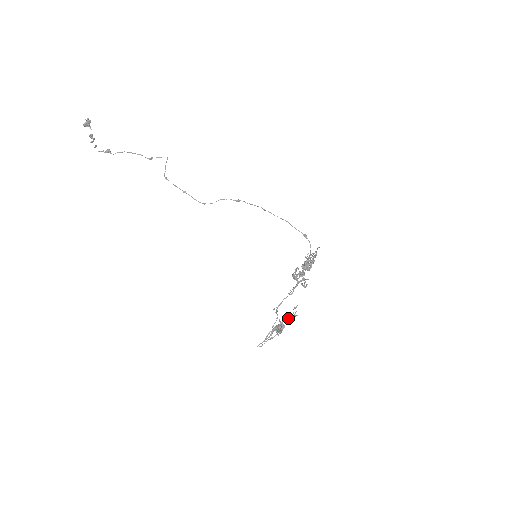
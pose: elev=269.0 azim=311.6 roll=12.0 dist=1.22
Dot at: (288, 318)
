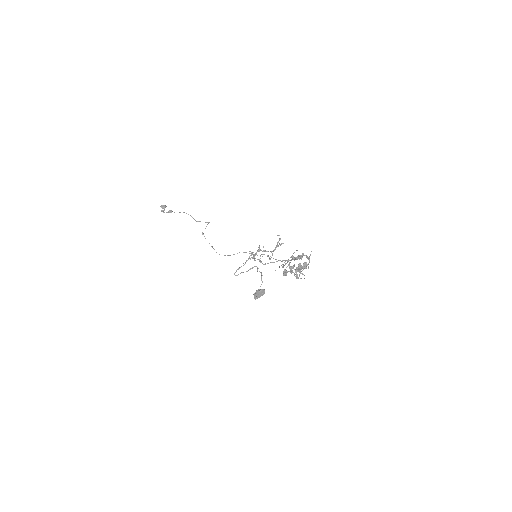
Dot at: occluded
